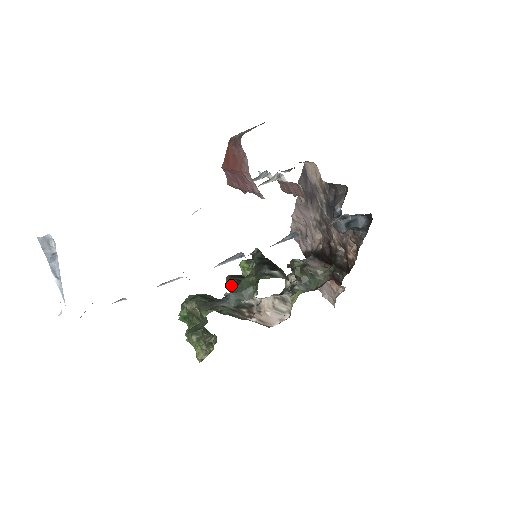
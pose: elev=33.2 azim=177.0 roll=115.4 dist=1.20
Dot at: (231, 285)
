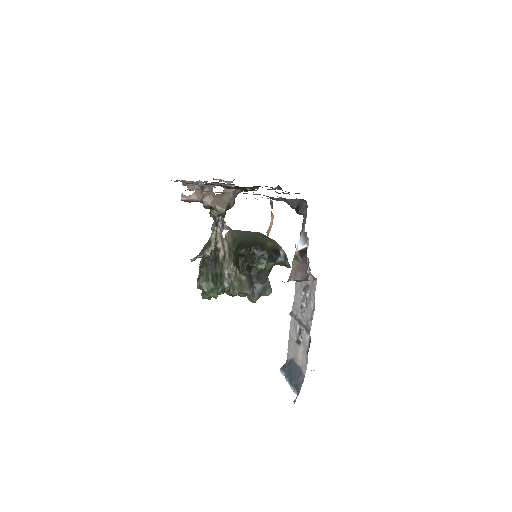
Dot at: occluded
